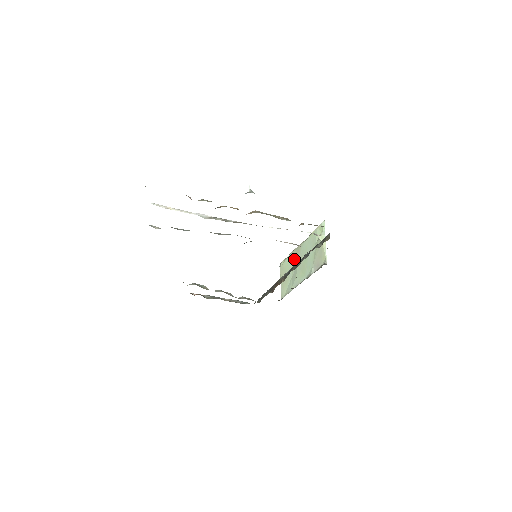
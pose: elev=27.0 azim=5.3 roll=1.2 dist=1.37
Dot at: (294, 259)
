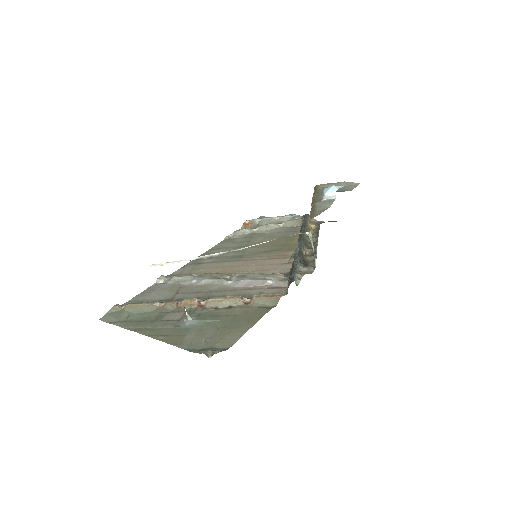
Dot at: occluded
